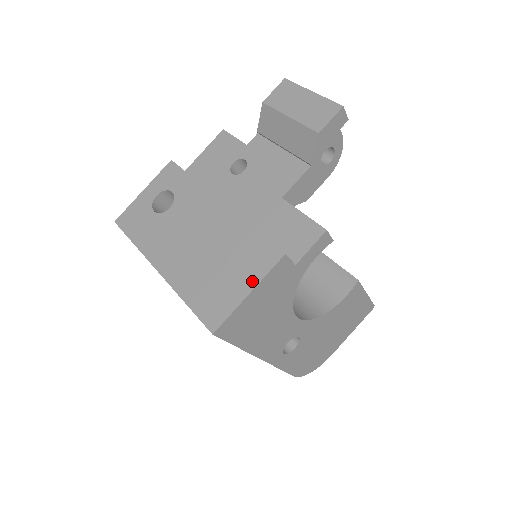
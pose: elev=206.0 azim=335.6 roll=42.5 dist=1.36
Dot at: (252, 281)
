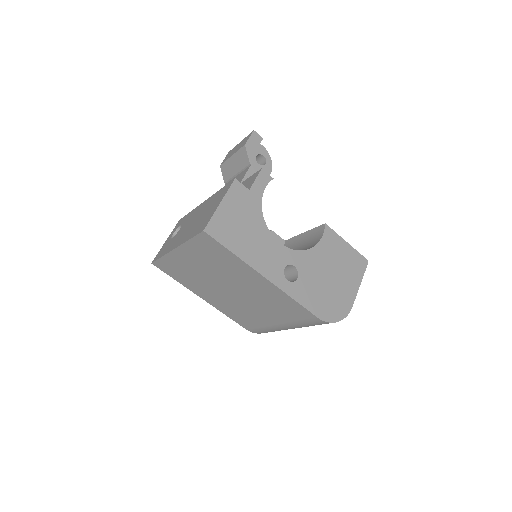
Dot at: (221, 199)
